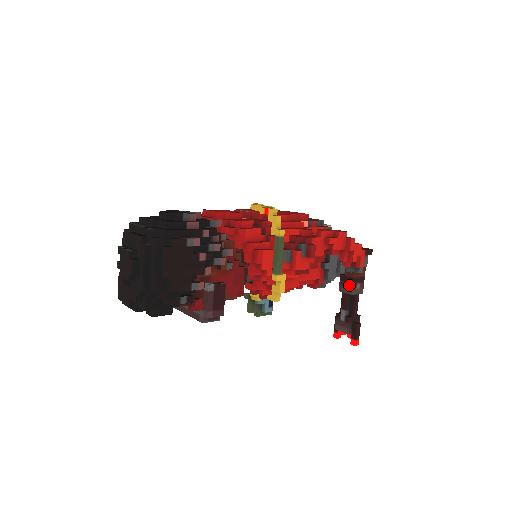
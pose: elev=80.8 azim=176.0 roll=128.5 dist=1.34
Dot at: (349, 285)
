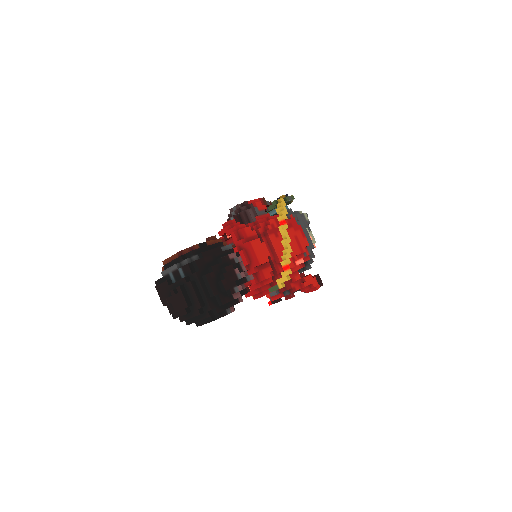
Dot at: occluded
